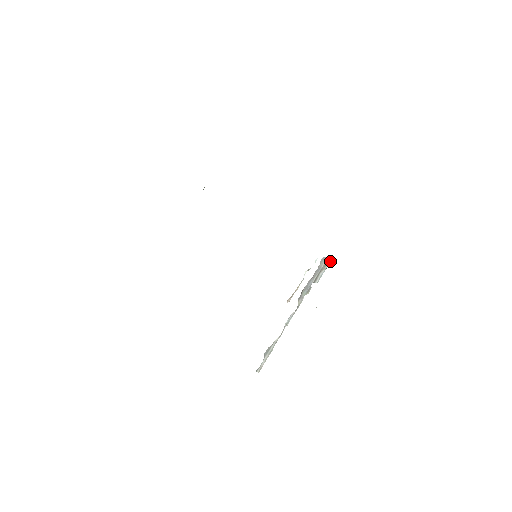
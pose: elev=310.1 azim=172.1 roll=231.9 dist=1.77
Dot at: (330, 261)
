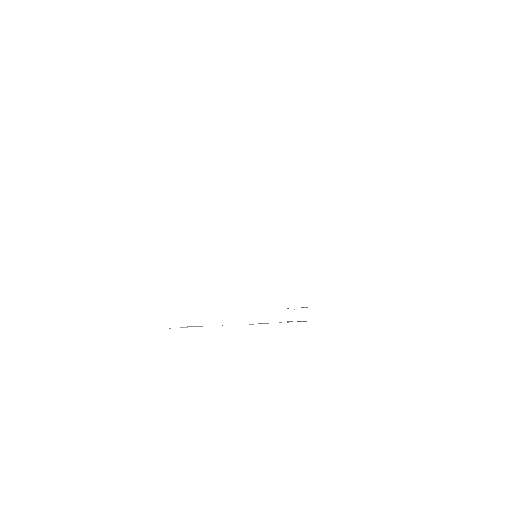
Dot at: occluded
